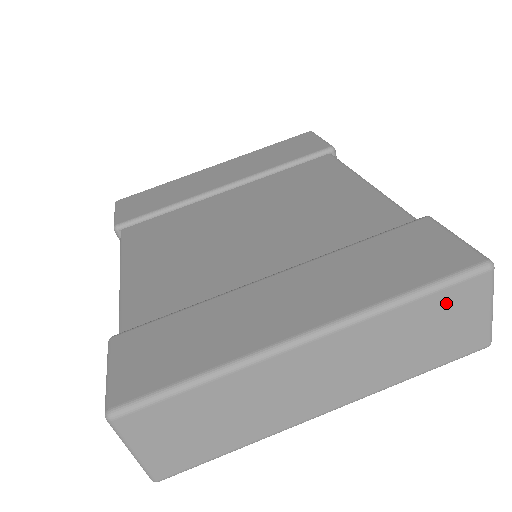
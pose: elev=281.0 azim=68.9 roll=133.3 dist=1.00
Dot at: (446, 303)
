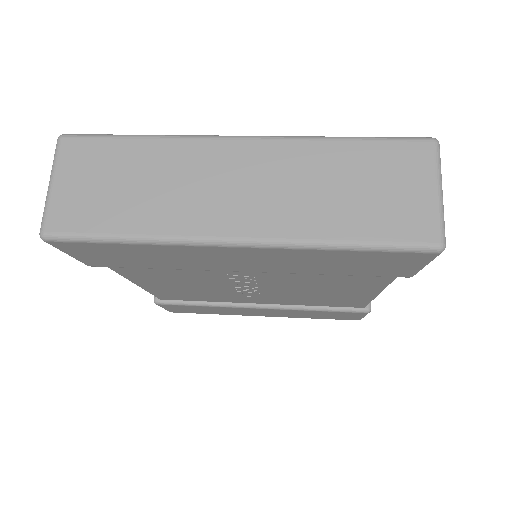
Dot at: (384, 158)
